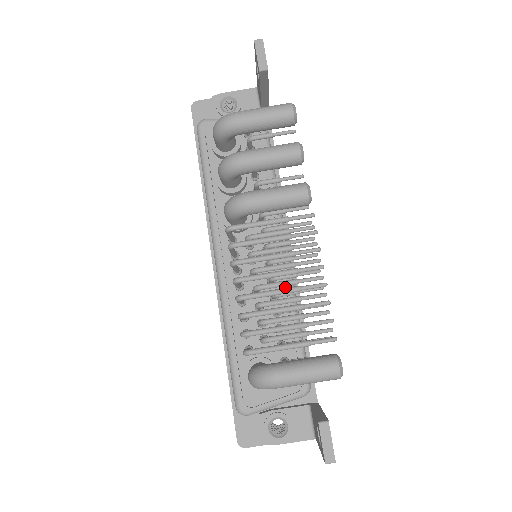
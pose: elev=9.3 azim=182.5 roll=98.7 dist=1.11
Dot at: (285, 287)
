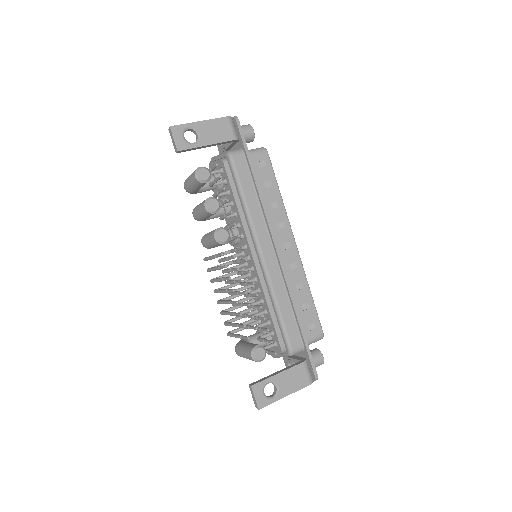
Dot at: (266, 282)
